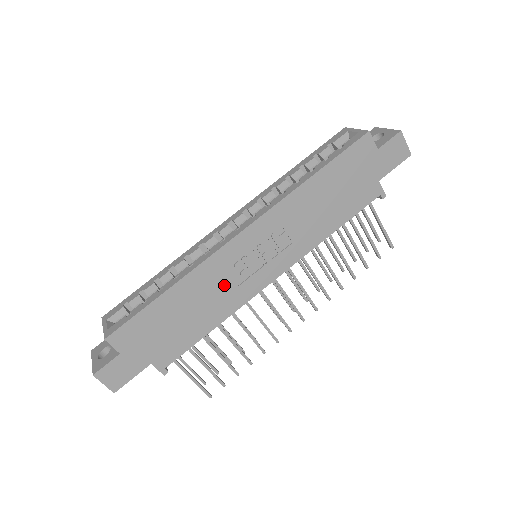
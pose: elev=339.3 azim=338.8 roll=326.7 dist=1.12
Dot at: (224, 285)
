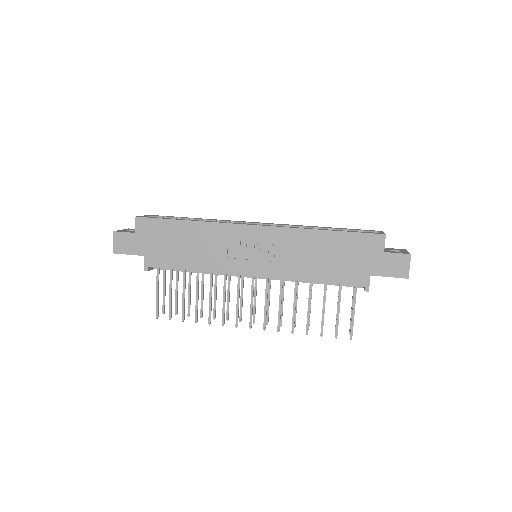
Dot at: (220, 249)
